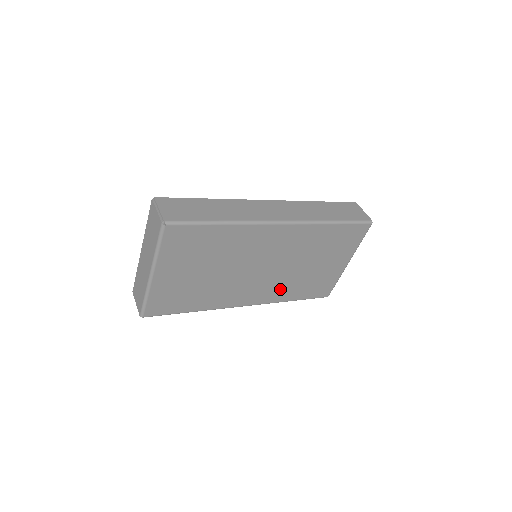
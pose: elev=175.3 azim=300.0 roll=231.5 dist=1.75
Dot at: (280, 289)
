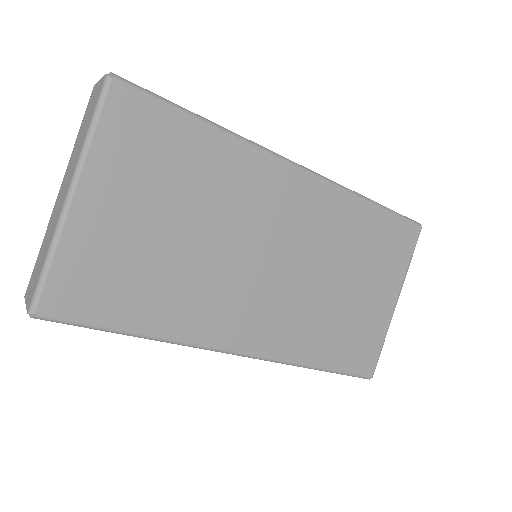
Dot at: (298, 328)
